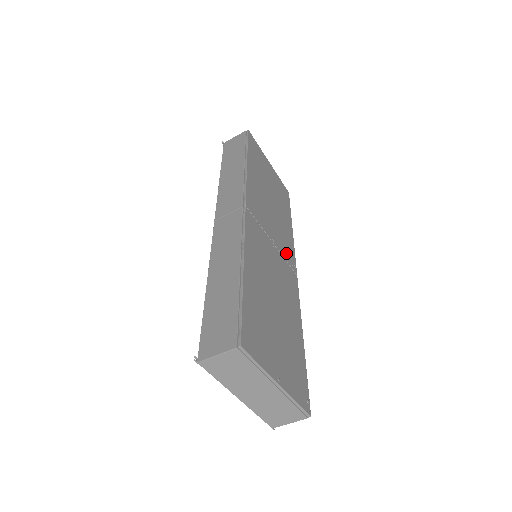
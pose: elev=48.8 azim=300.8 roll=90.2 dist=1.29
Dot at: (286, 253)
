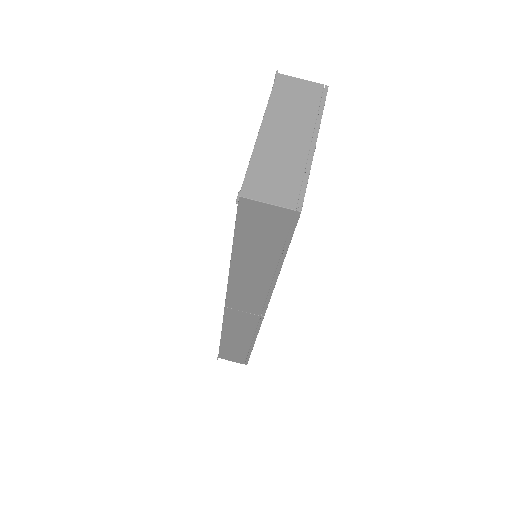
Dot at: occluded
